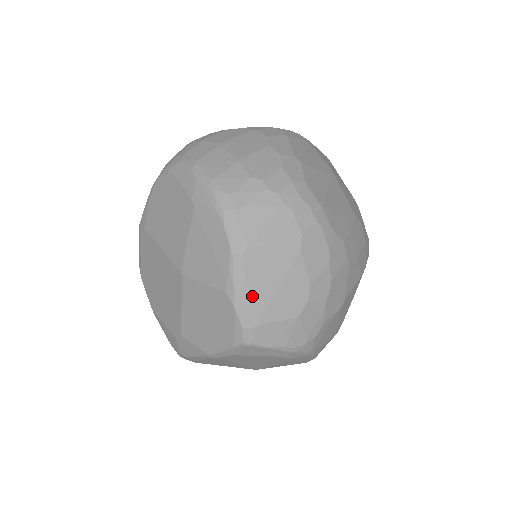
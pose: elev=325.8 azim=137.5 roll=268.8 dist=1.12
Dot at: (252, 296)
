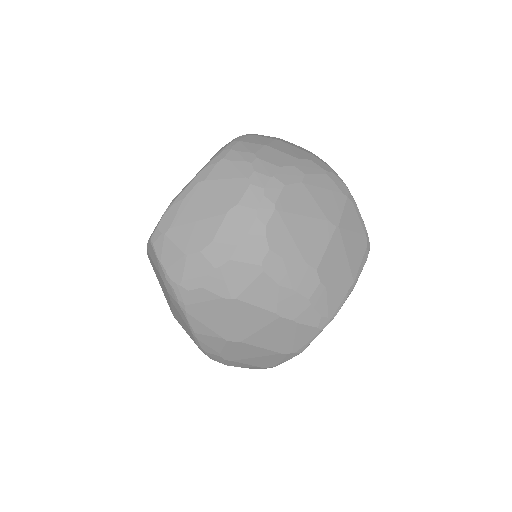
Dot at: (178, 212)
